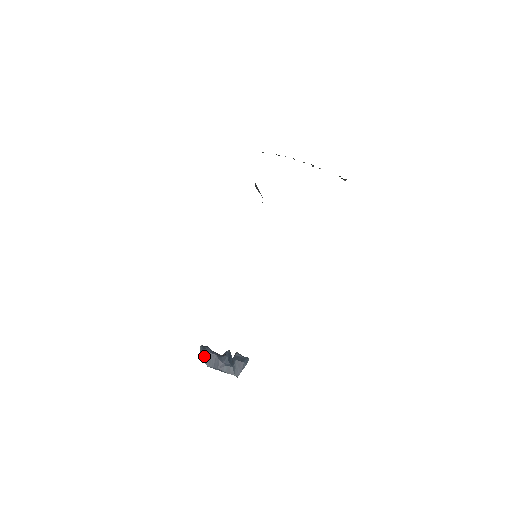
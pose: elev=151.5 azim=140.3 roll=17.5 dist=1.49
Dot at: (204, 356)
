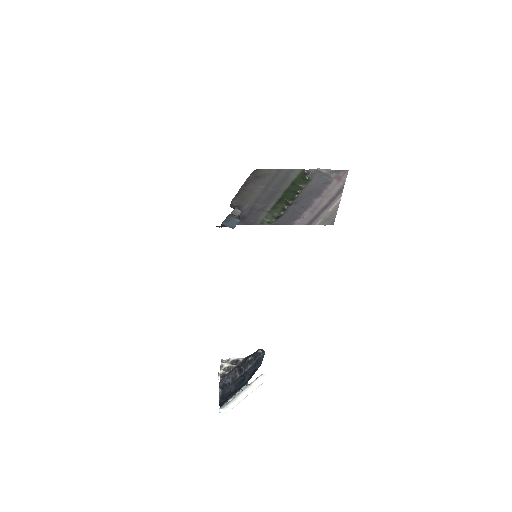
Dot at: (222, 402)
